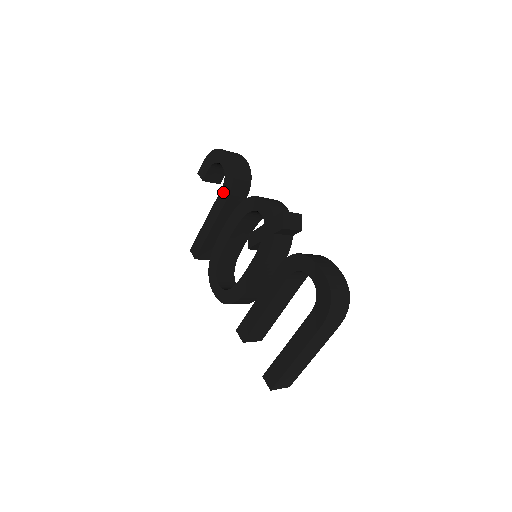
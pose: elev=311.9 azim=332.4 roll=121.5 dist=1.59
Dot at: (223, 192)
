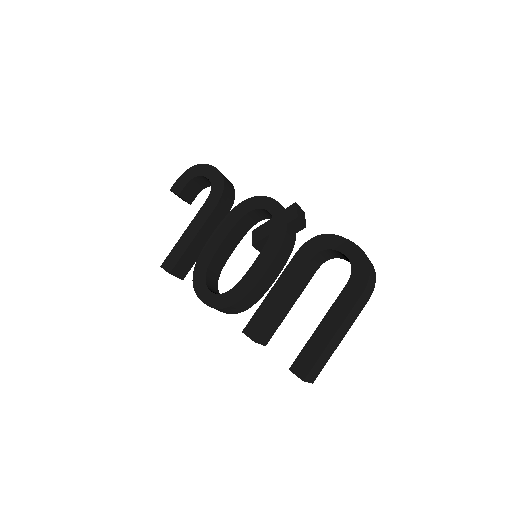
Dot at: (210, 200)
